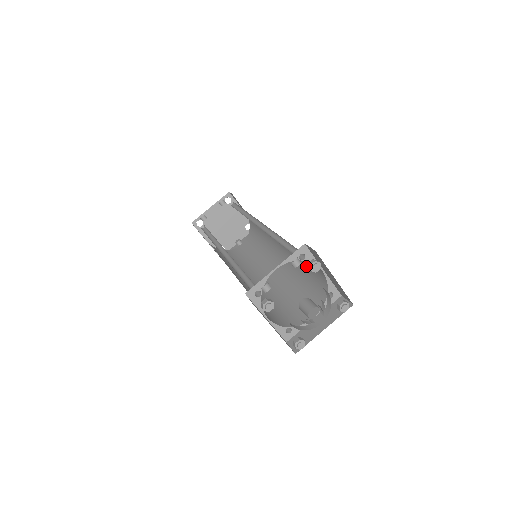
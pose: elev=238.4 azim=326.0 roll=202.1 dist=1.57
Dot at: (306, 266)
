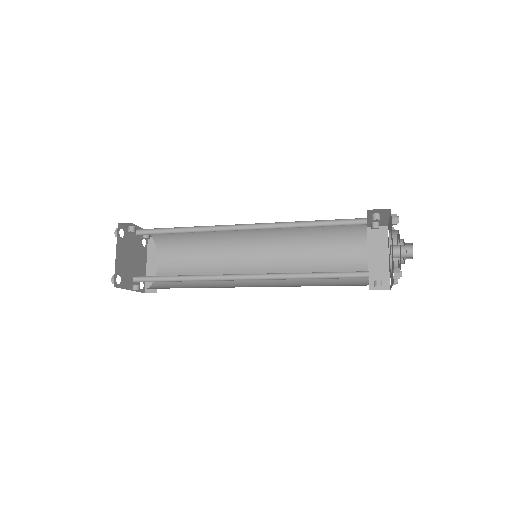
Dot at: (323, 270)
